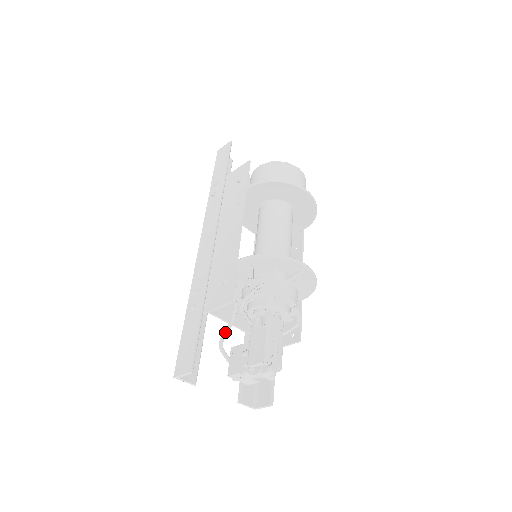
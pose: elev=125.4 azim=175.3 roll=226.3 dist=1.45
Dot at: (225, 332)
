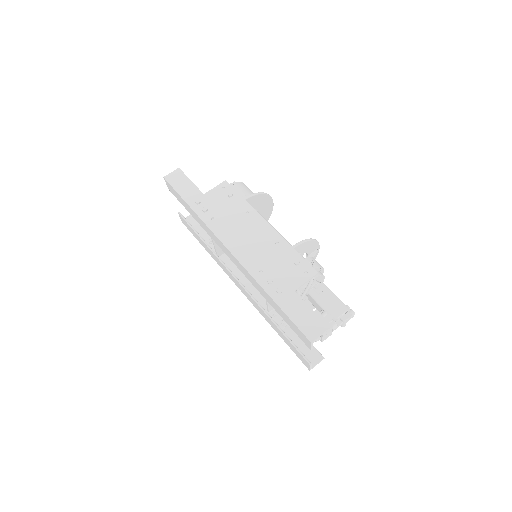
Dot at: occluded
